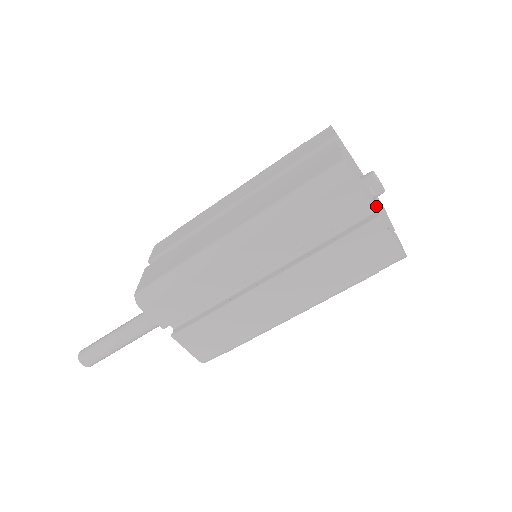
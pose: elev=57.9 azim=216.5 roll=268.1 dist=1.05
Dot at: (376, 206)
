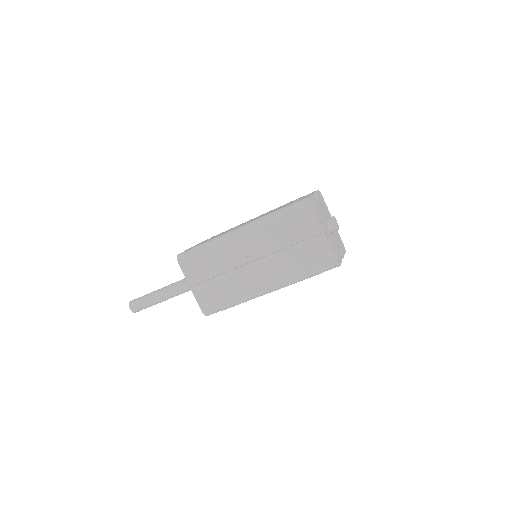
Dot at: (328, 233)
